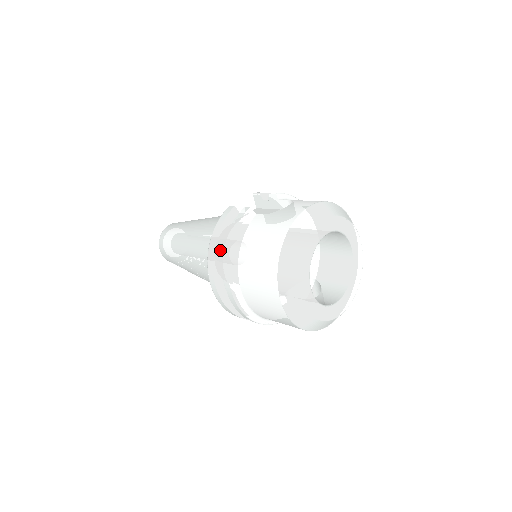
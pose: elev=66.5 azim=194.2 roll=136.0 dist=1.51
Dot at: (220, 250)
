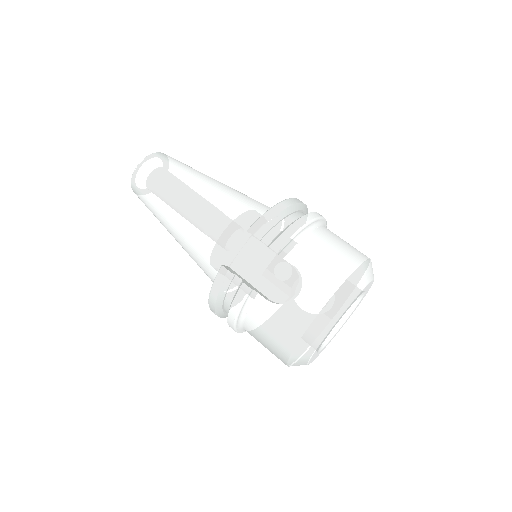
Dot at: (222, 307)
